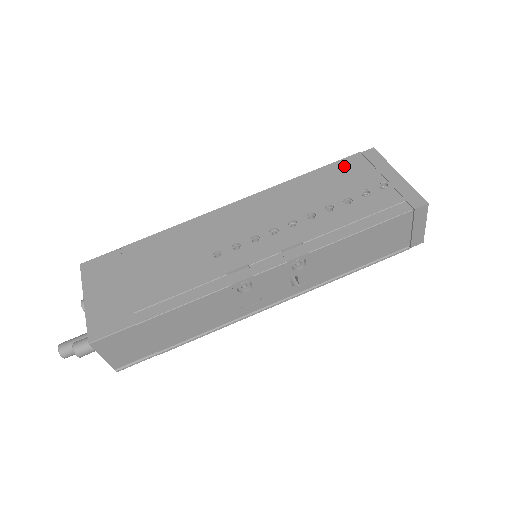
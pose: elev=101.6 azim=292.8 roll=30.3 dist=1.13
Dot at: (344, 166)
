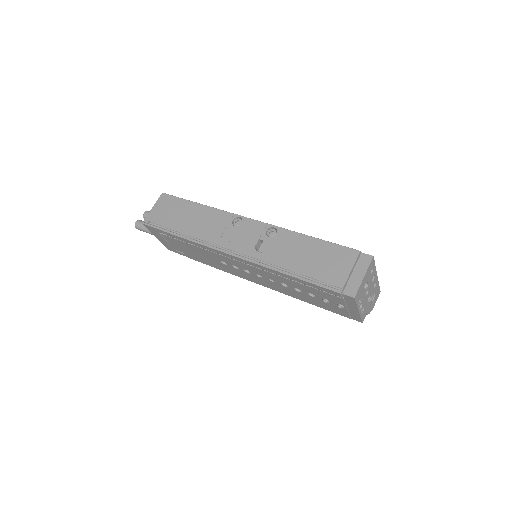
Dot at: occluded
